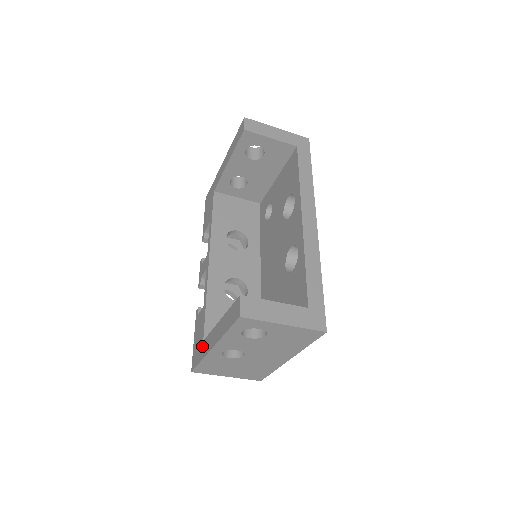
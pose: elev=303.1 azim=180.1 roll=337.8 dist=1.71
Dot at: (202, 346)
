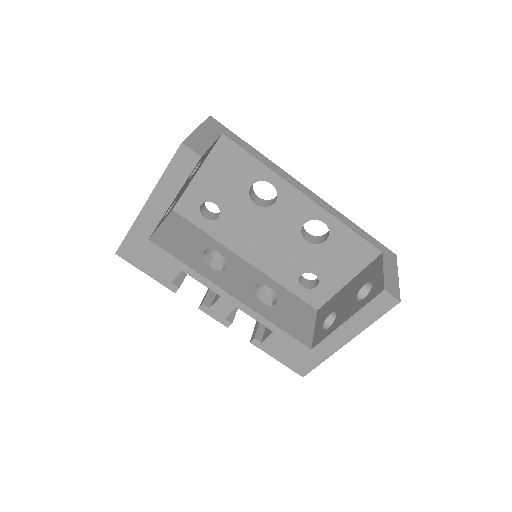
Dot at: (314, 353)
